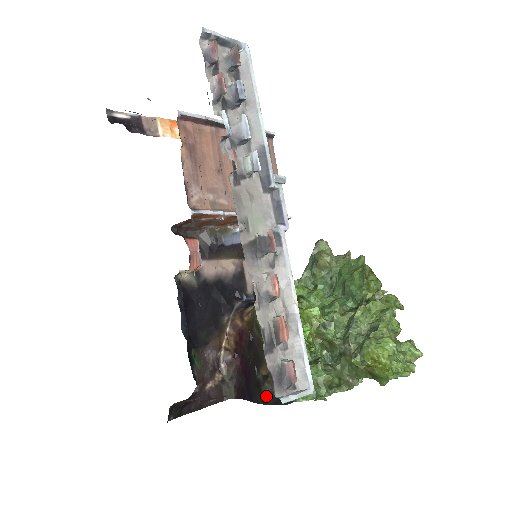
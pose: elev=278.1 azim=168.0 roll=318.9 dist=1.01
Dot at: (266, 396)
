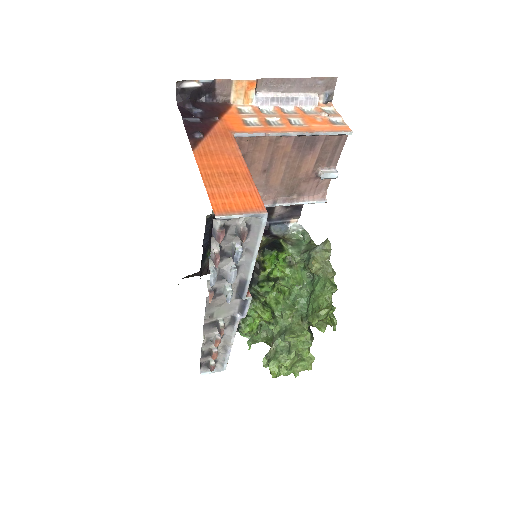
Dot at: occluded
